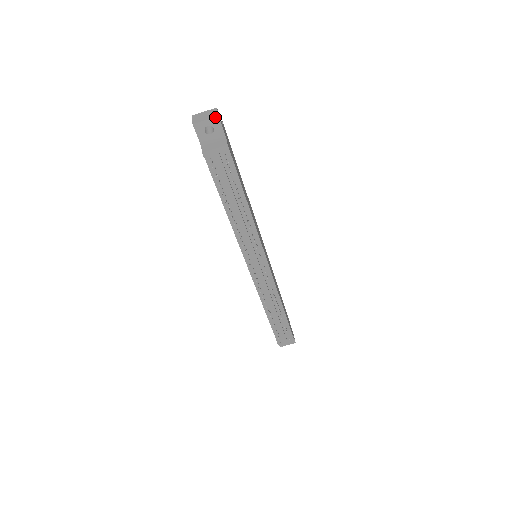
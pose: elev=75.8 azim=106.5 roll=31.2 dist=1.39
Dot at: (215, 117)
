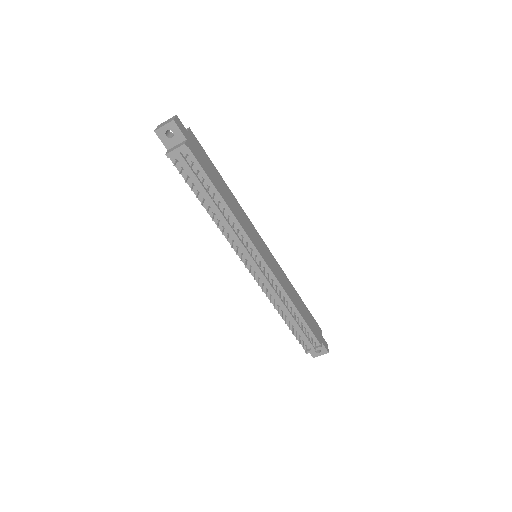
Dot at: (171, 121)
